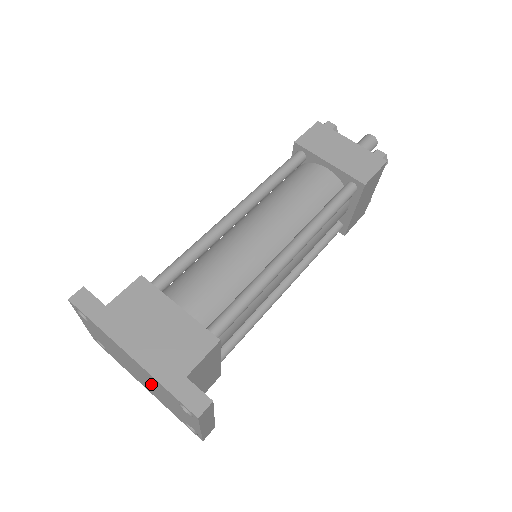
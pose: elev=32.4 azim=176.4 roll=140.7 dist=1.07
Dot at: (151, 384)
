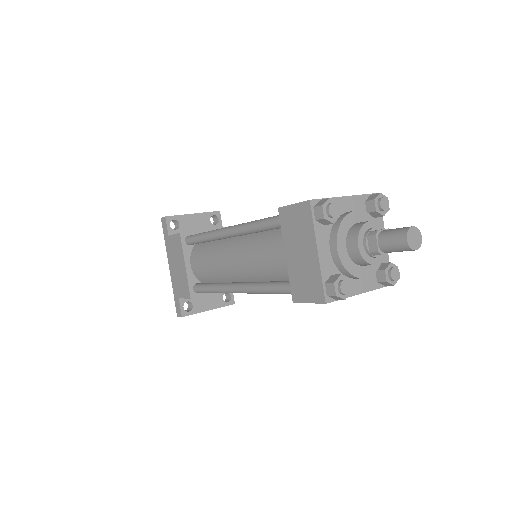
Dot at: occluded
